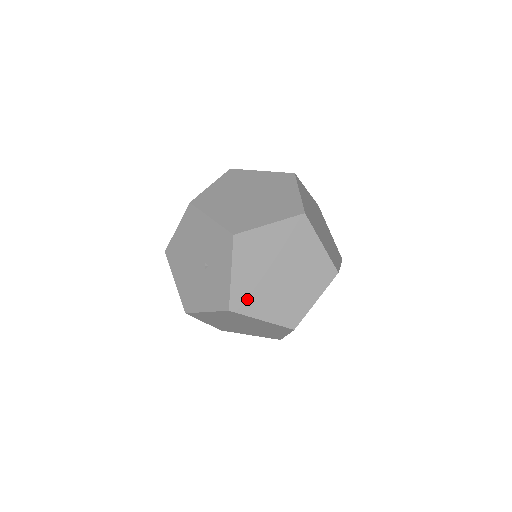
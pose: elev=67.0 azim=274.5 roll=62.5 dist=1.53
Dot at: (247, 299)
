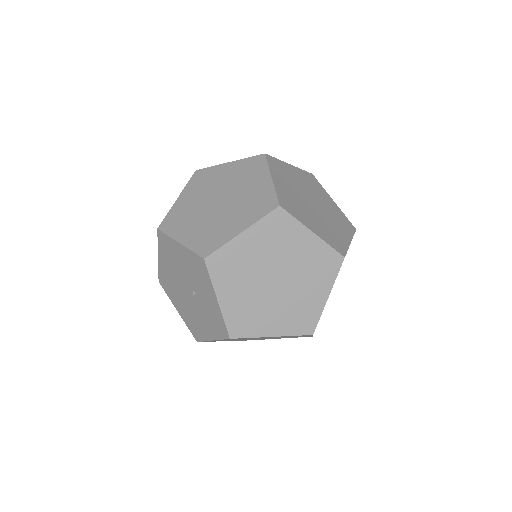
Dot at: (246, 320)
